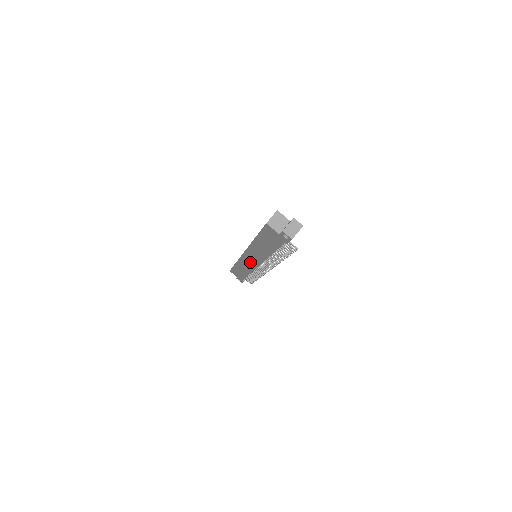
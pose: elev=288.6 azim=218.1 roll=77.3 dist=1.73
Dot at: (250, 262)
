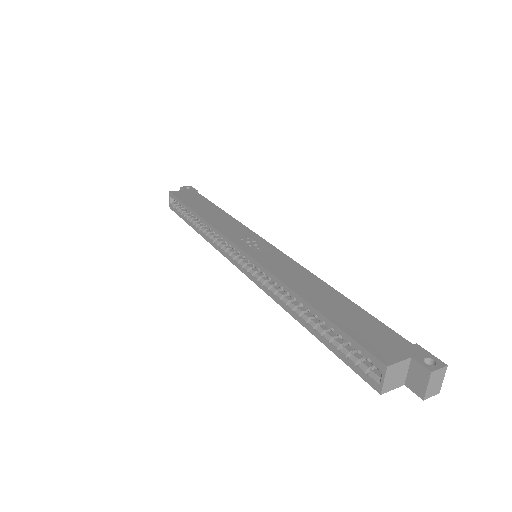
Dot at: occluded
